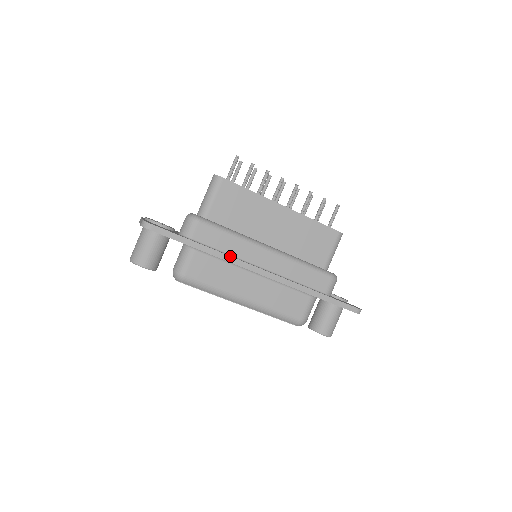
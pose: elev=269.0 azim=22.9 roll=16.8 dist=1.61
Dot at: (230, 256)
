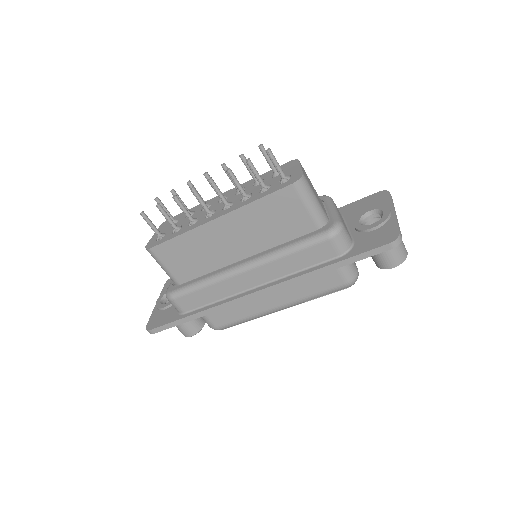
Dot at: (220, 305)
